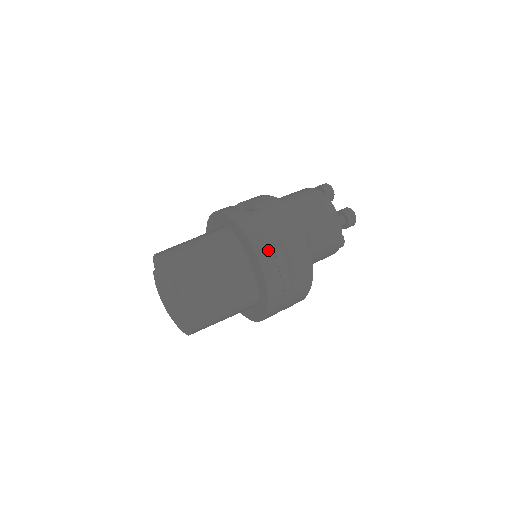
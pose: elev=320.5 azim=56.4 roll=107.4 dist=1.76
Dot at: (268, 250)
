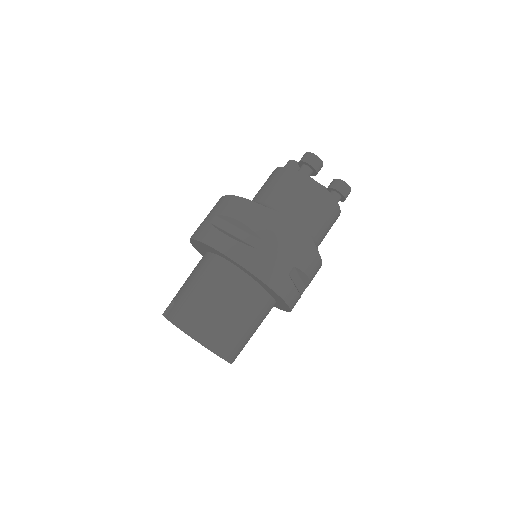
Dot at: (288, 286)
